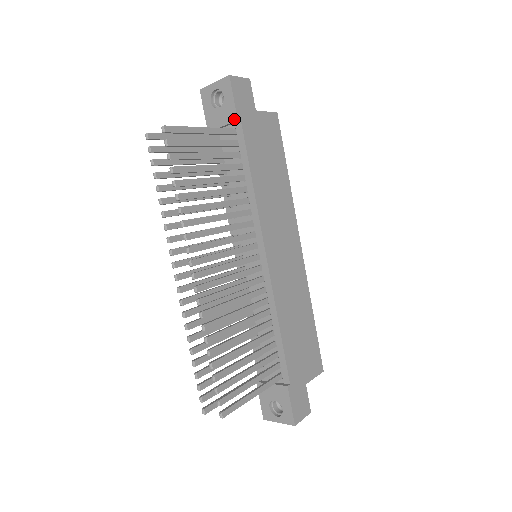
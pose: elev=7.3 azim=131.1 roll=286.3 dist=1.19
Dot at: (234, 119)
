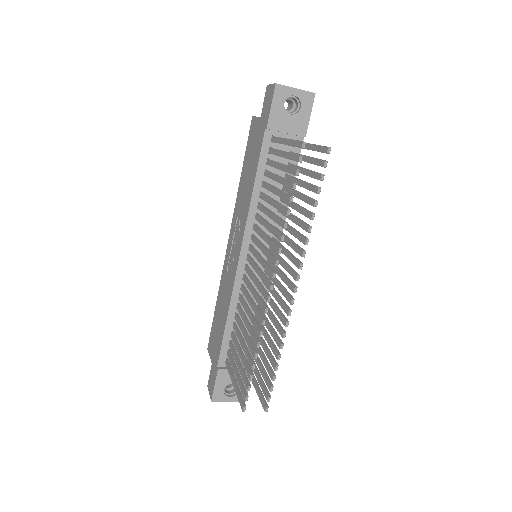
Dot at: (303, 134)
